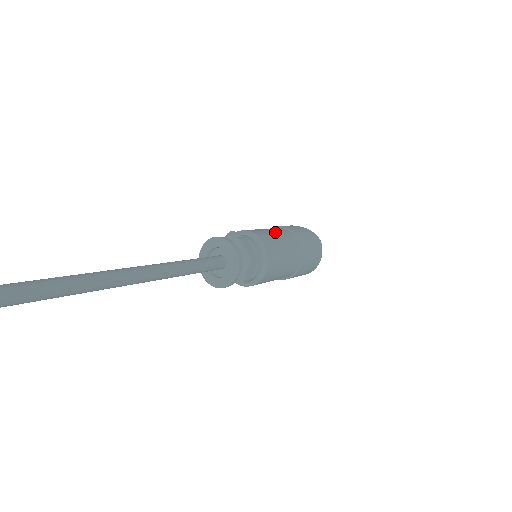
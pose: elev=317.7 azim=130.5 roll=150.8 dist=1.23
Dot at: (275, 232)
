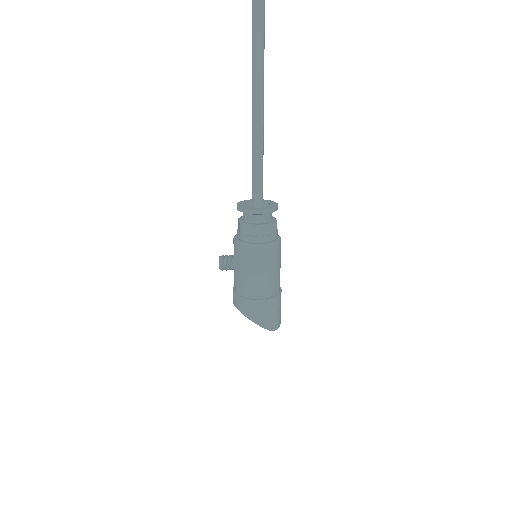
Dot at: occluded
